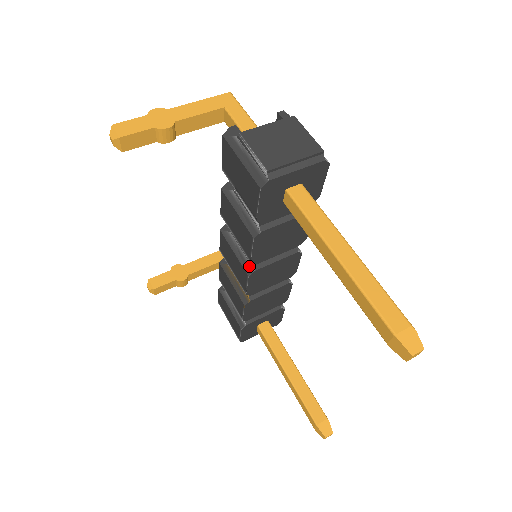
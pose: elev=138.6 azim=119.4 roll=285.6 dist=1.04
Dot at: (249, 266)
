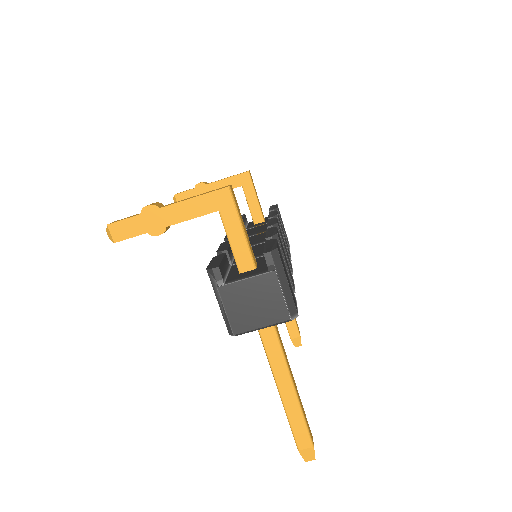
Dot at: occluded
